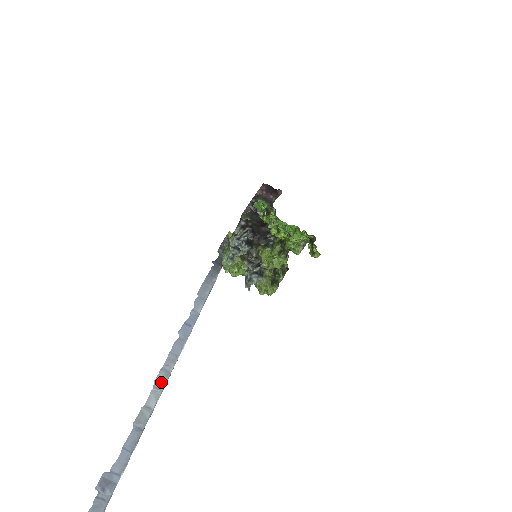
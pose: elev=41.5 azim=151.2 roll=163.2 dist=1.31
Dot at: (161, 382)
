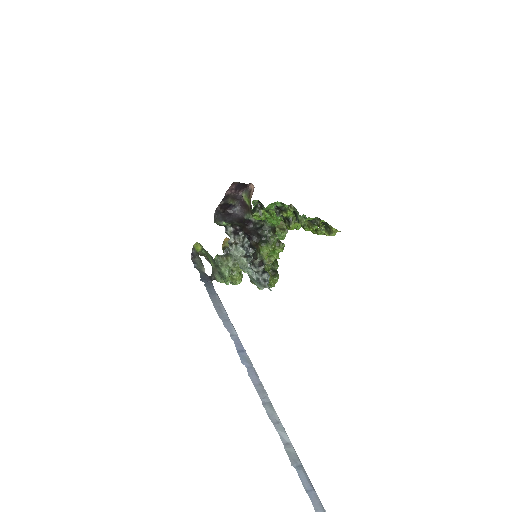
Dot at: (274, 415)
